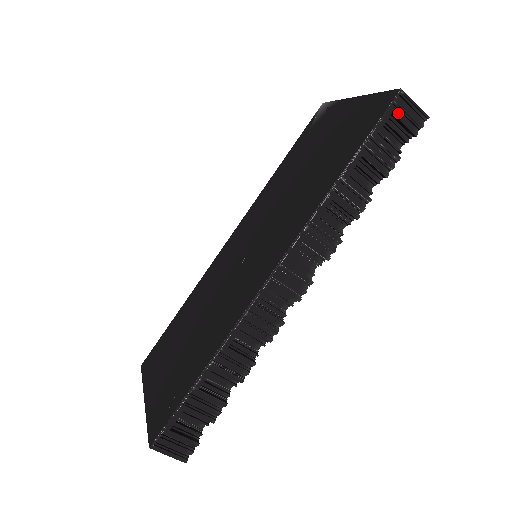
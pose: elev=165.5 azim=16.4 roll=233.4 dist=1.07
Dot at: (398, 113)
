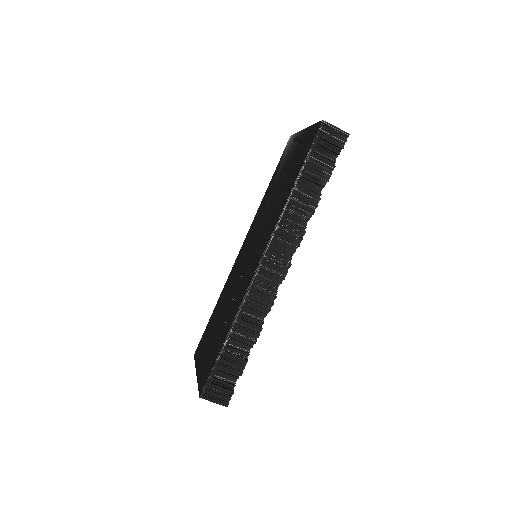
Dot at: (325, 136)
